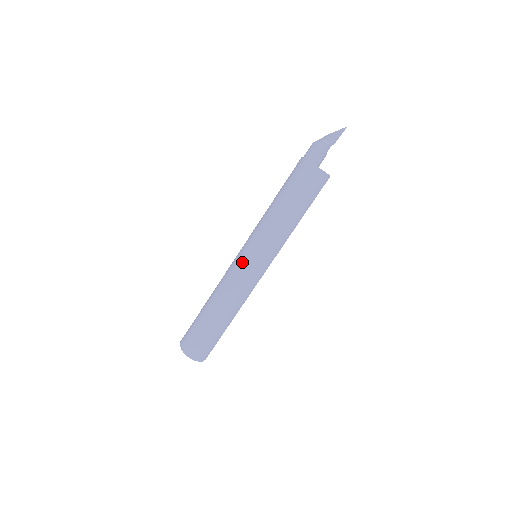
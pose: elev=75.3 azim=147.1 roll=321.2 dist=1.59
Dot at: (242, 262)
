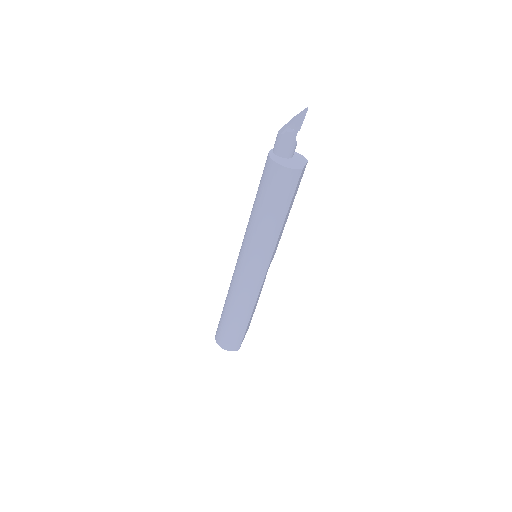
Dot at: (240, 267)
